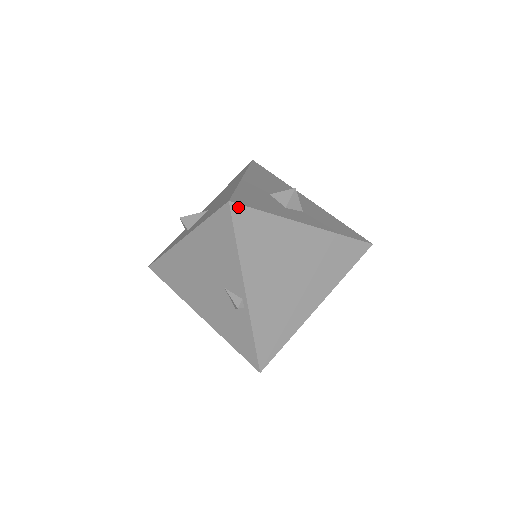
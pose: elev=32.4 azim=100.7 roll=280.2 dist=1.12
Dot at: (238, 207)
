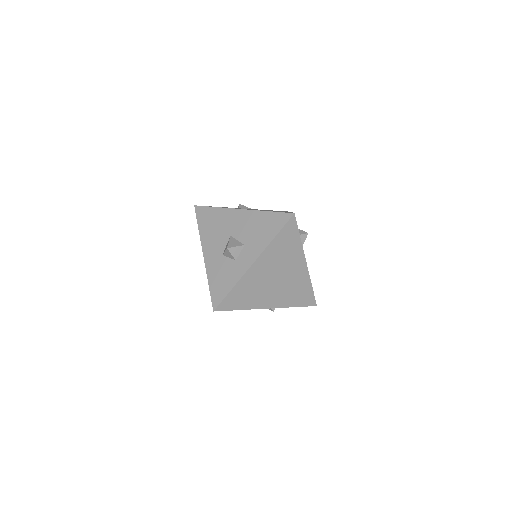
Dot at: (219, 307)
